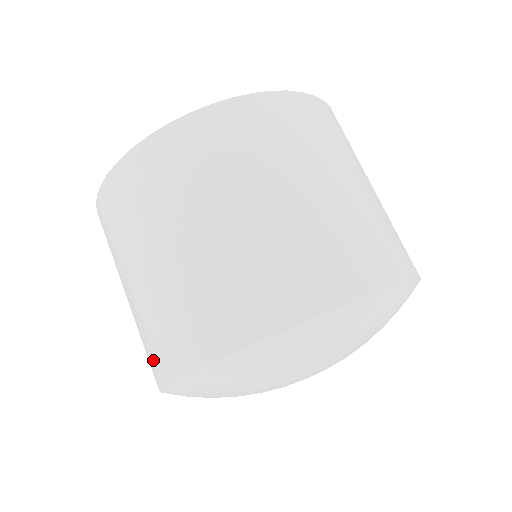
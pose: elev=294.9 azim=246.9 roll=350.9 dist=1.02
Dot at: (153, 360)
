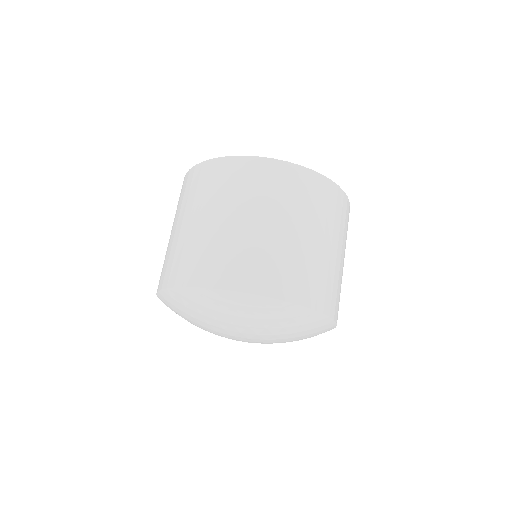
Dot at: (161, 275)
